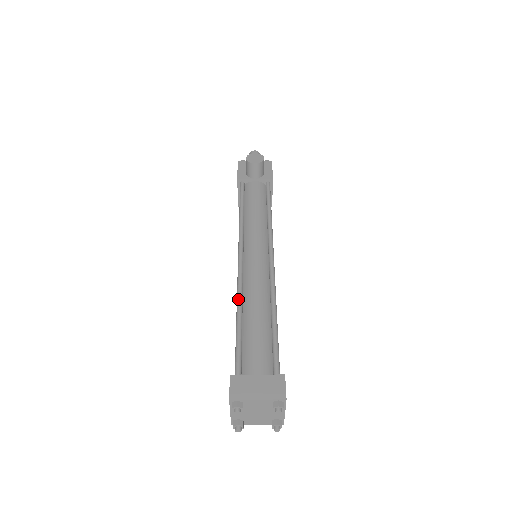
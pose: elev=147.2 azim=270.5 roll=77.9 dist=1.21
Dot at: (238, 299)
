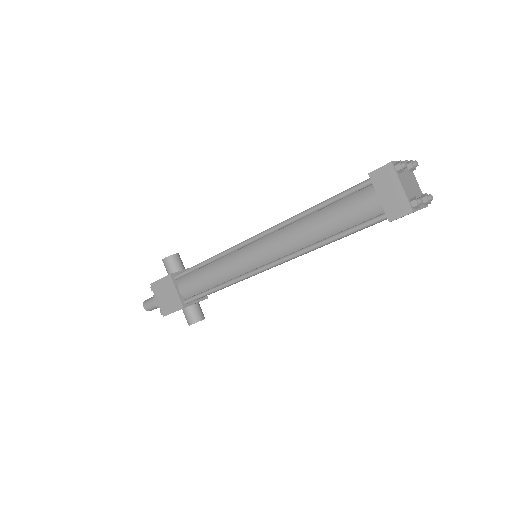
Dot at: (296, 215)
